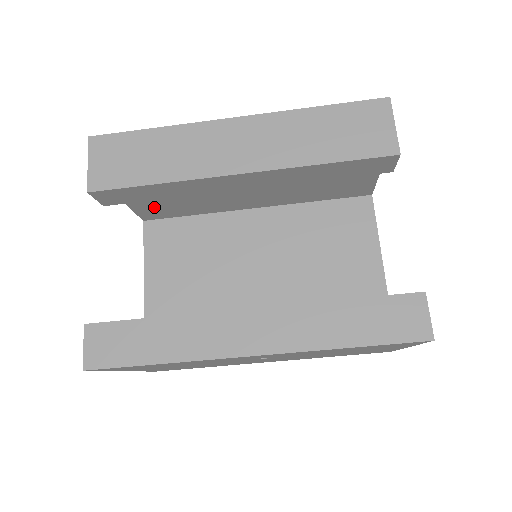
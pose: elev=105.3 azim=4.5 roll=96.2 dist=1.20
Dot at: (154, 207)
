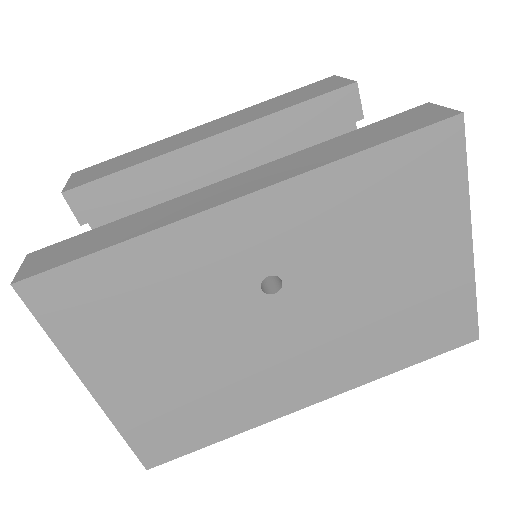
Dot at: occluded
